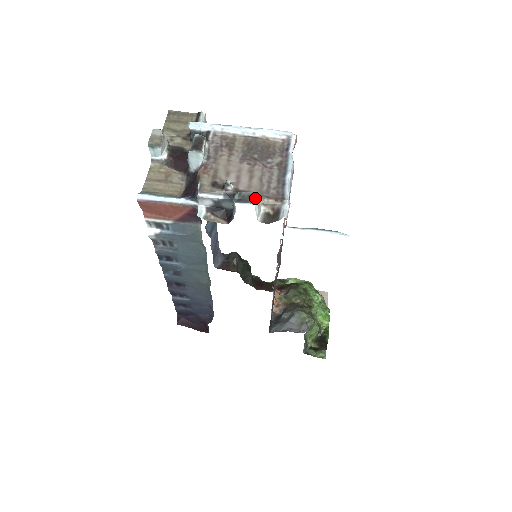
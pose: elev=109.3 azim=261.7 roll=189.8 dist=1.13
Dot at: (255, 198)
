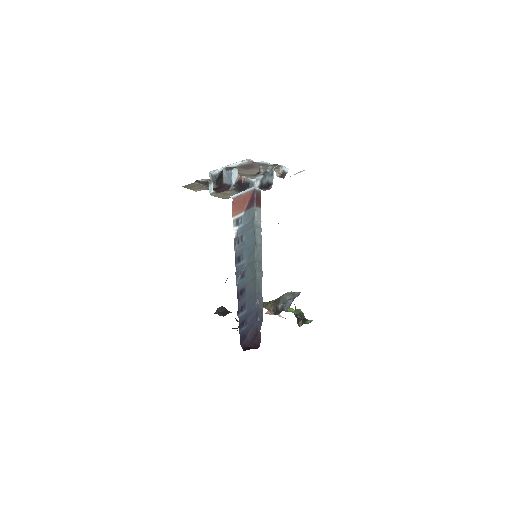
Dot at: (276, 164)
